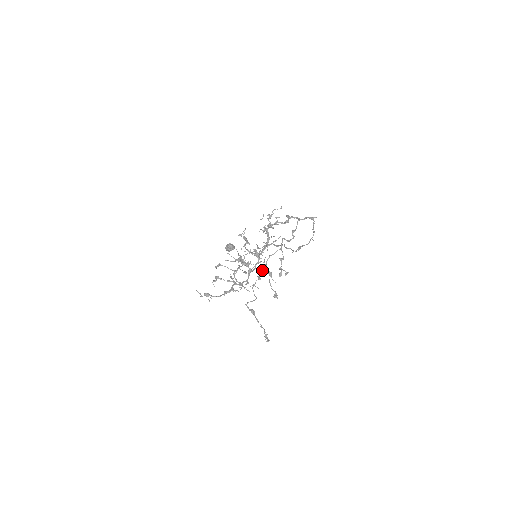
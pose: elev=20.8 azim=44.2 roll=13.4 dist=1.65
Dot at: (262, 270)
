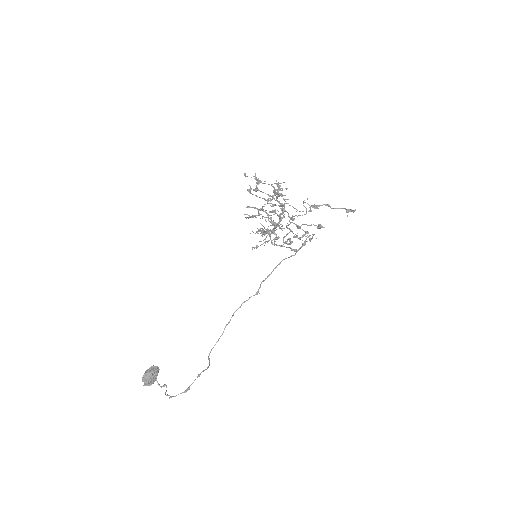
Dot at: (289, 221)
